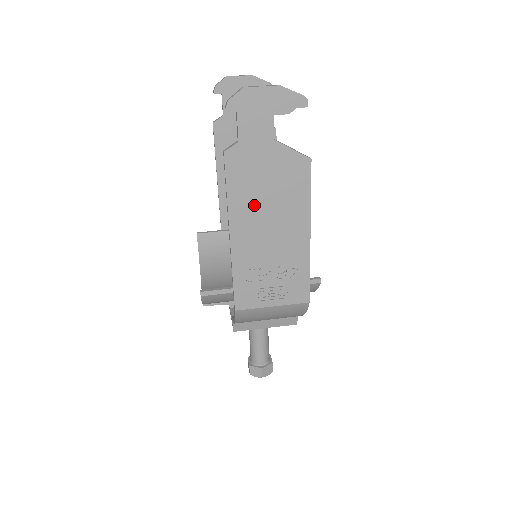
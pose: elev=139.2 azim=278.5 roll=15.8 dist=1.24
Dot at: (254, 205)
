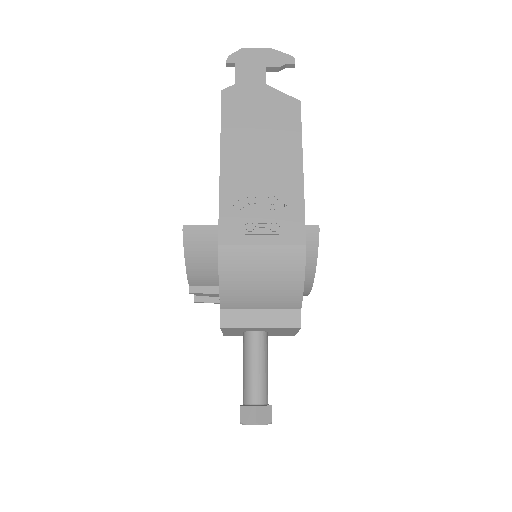
Dot at: (246, 135)
